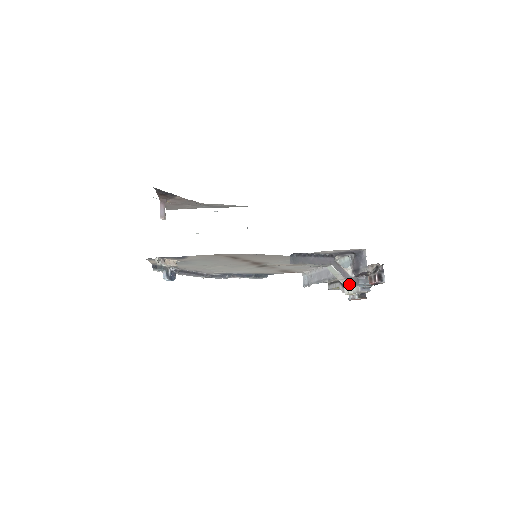
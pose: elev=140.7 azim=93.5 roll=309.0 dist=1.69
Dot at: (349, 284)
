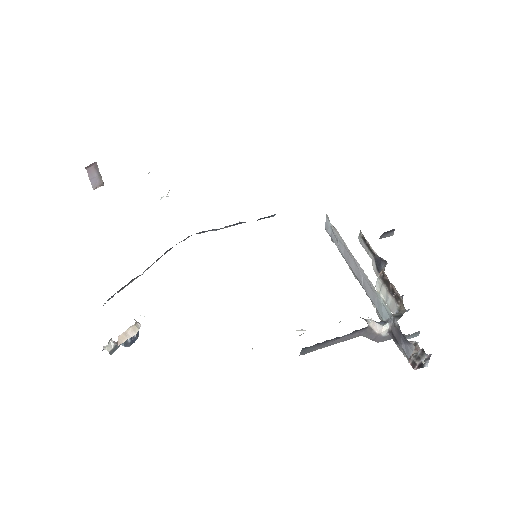
Dot at: occluded
